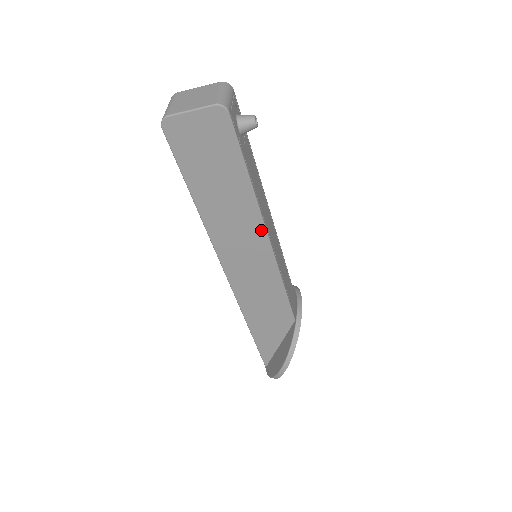
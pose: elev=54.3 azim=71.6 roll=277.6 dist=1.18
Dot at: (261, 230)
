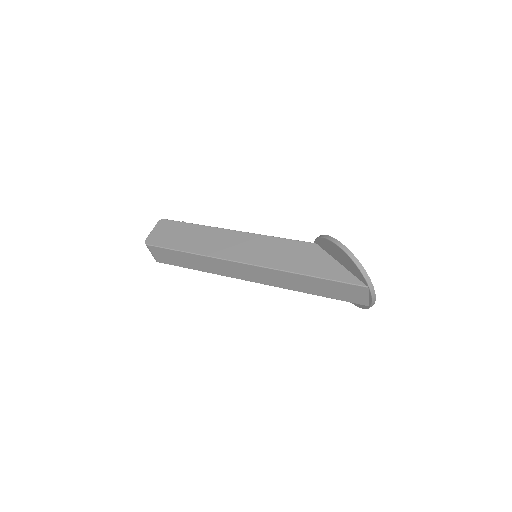
Dot at: (227, 232)
